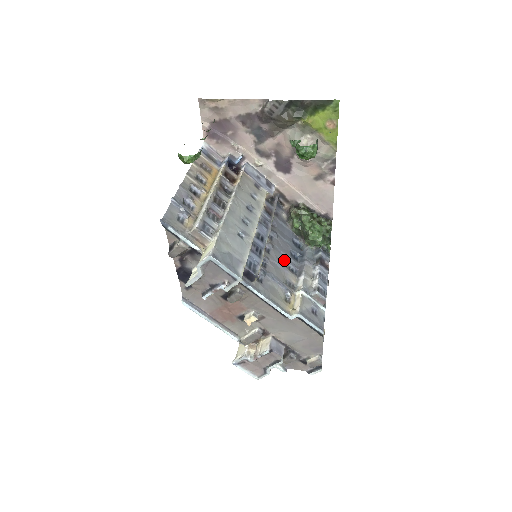
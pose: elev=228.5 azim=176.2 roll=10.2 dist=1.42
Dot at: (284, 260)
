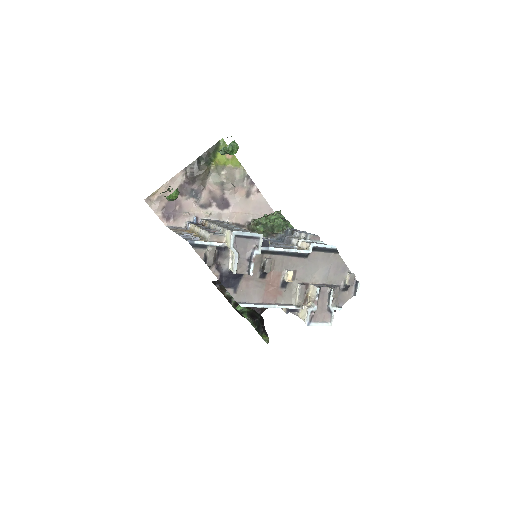
Dot at: occluded
